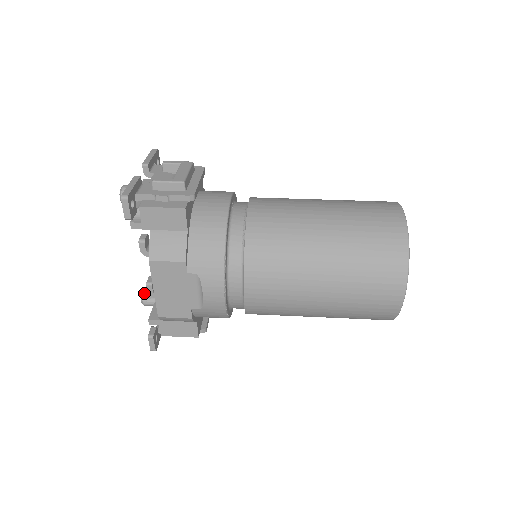
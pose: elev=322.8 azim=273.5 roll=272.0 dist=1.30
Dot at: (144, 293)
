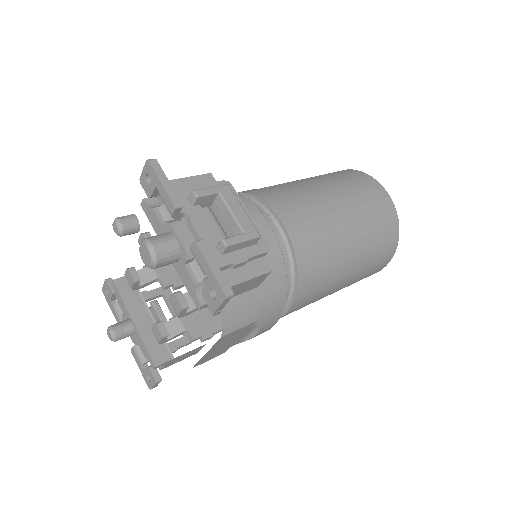
Dot at: (112, 328)
